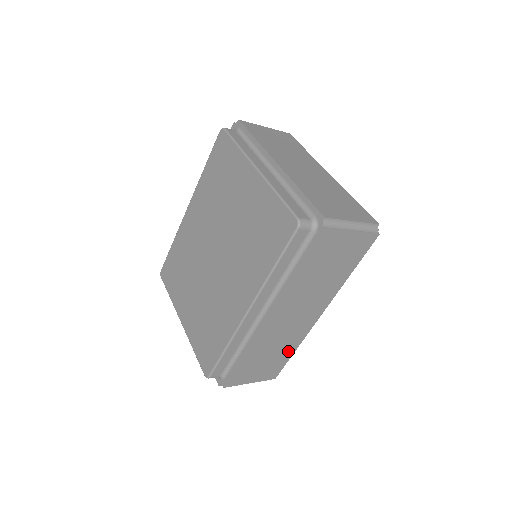
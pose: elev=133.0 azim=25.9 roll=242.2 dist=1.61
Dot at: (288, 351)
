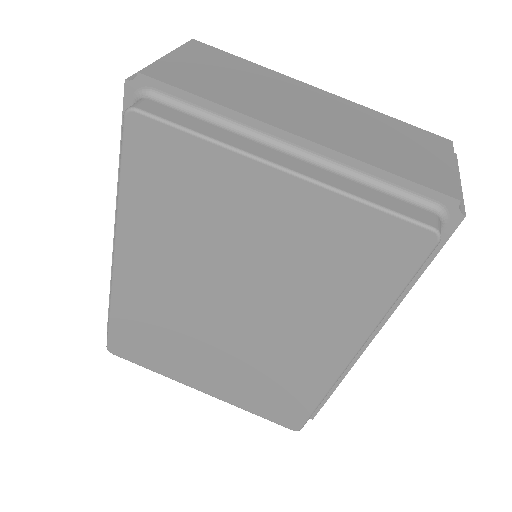
Dot at: occluded
